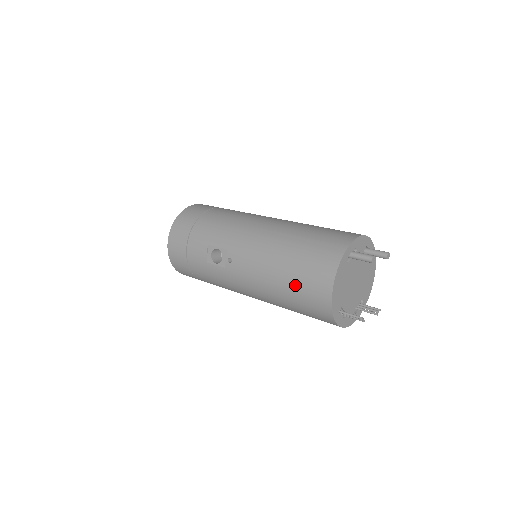
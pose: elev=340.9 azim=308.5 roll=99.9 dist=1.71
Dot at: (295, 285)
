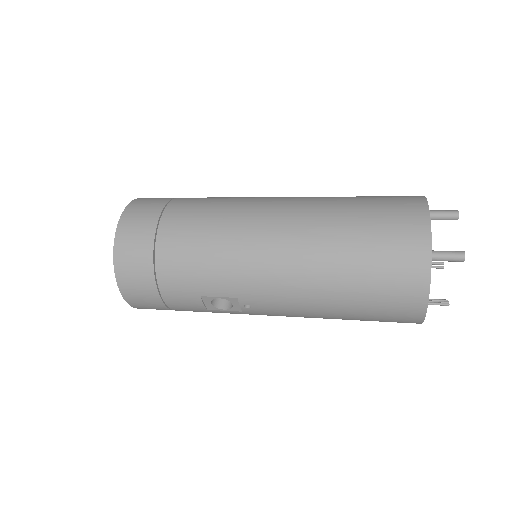
Dot at: (365, 317)
